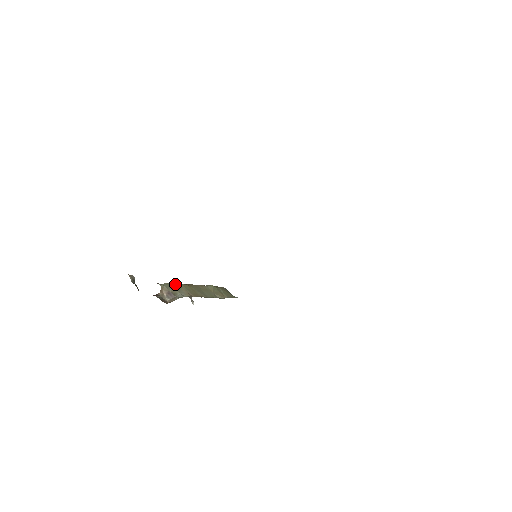
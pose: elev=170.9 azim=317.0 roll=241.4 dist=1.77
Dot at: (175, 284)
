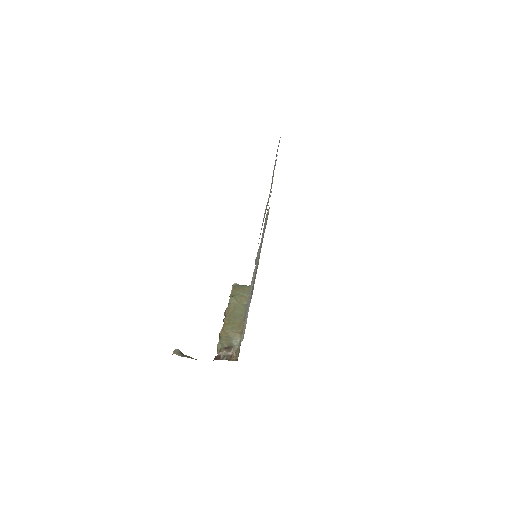
Dot at: (223, 336)
